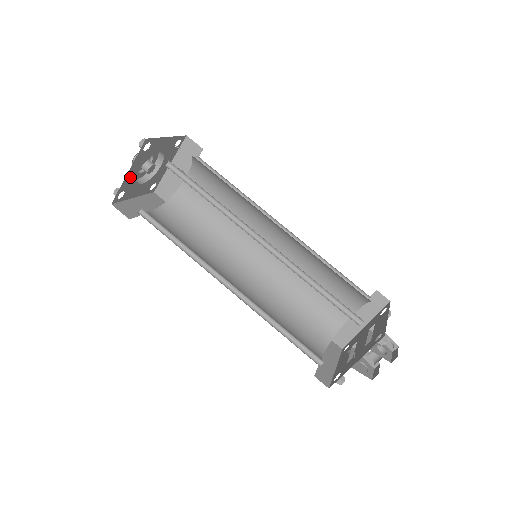
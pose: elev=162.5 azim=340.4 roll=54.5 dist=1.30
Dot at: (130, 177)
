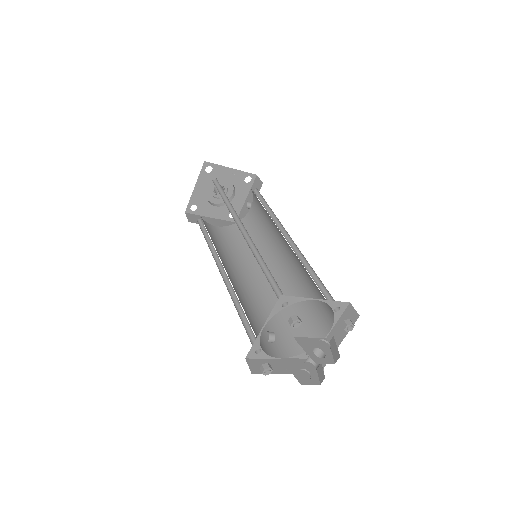
Dot at: (199, 193)
